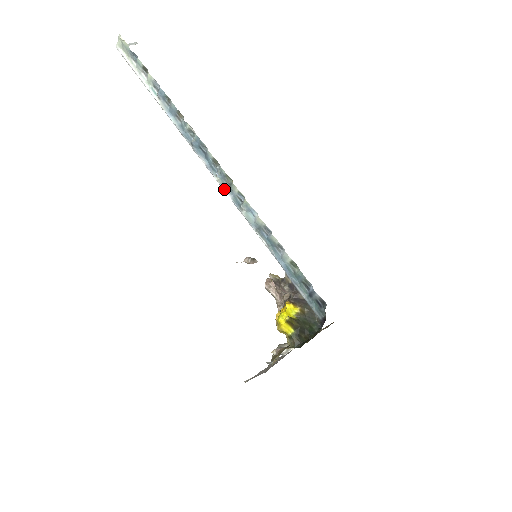
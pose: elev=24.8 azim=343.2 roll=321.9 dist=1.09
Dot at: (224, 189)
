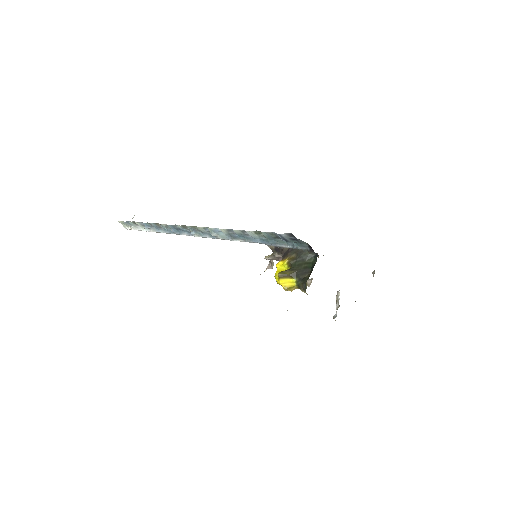
Dot at: (203, 237)
